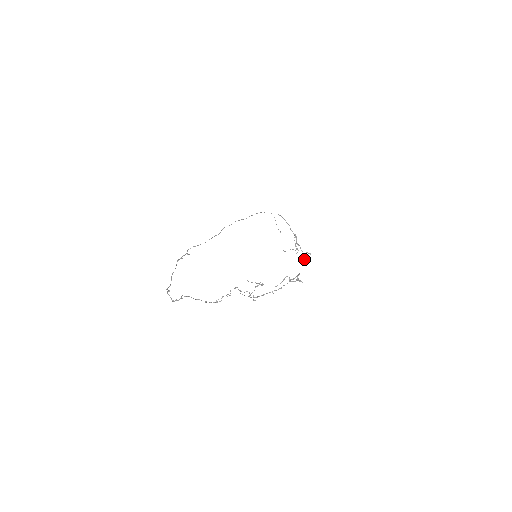
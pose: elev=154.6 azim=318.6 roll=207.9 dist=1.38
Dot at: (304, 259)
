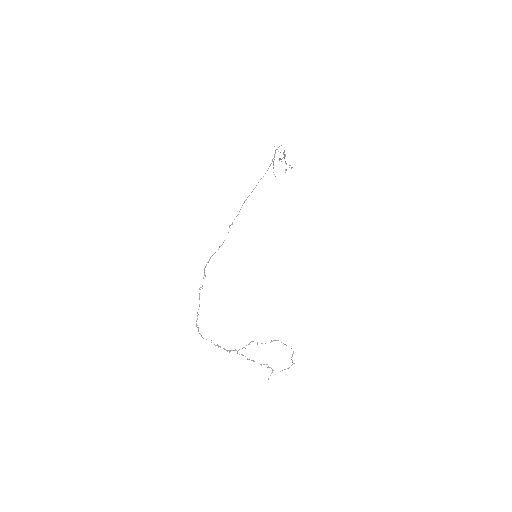
Dot at: occluded
